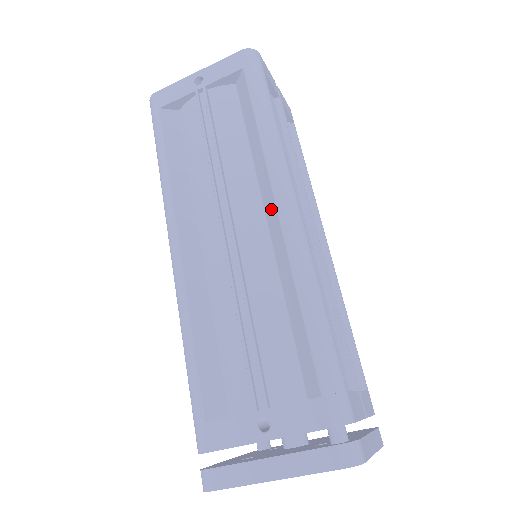
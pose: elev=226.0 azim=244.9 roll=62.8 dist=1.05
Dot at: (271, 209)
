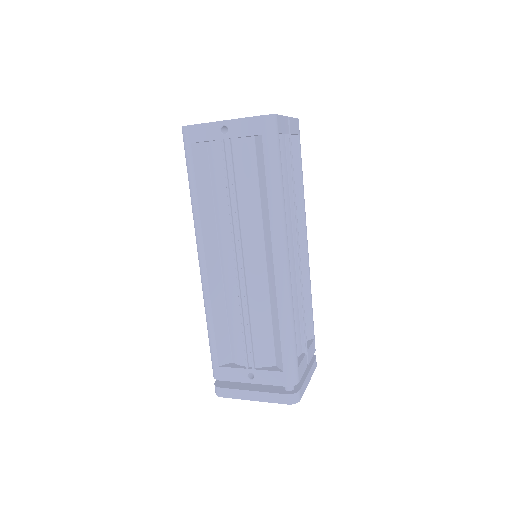
Dot at: (270, 256)
